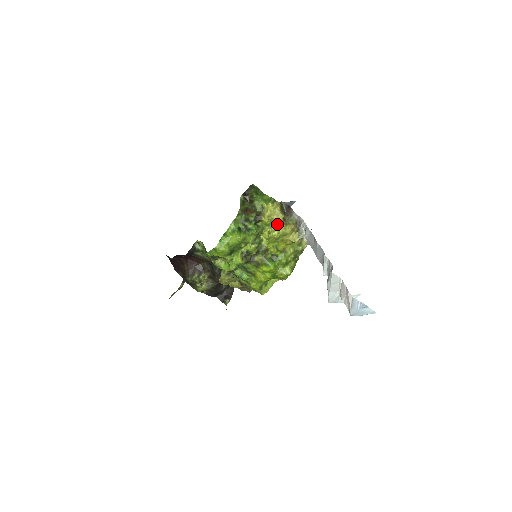
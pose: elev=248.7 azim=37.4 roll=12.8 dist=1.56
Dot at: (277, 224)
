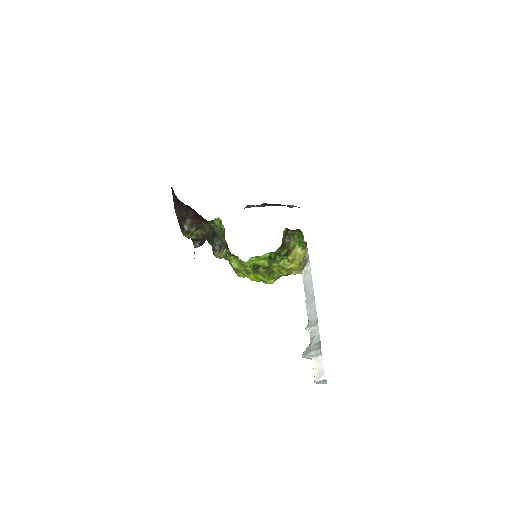
Dot at: (295, 263)
